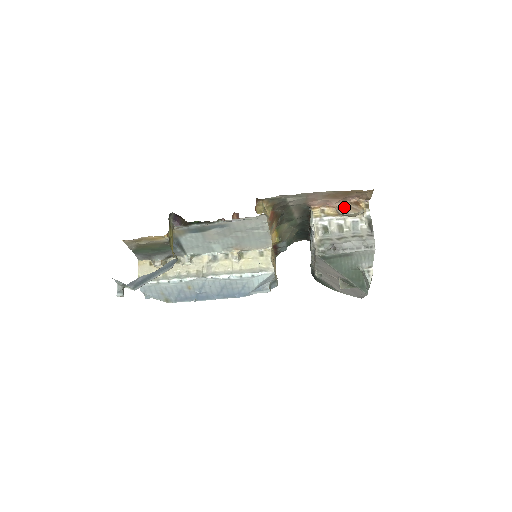
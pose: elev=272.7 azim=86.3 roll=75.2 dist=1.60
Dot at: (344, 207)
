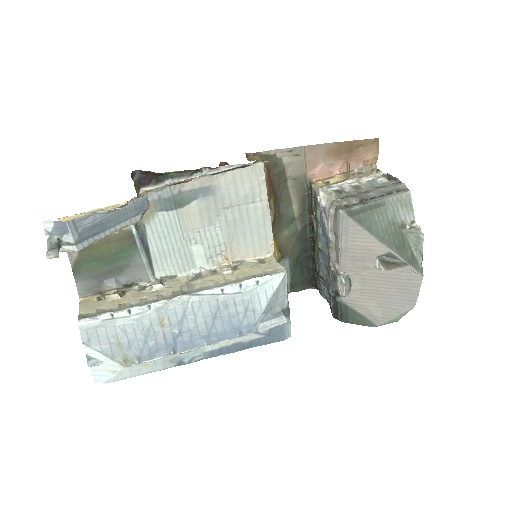
Dot at: occluded
